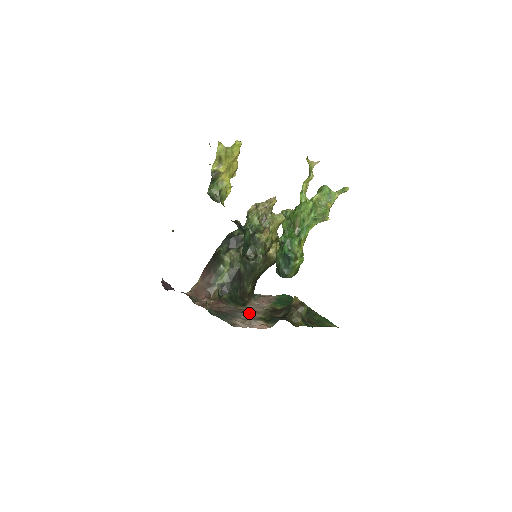
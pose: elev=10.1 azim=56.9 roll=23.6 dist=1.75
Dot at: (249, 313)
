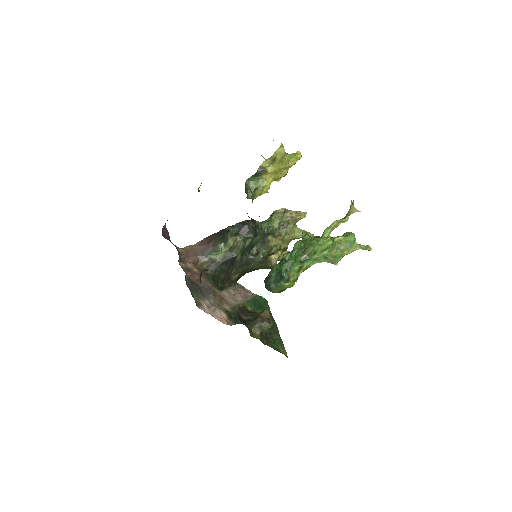
Dot at: (220, 300)
